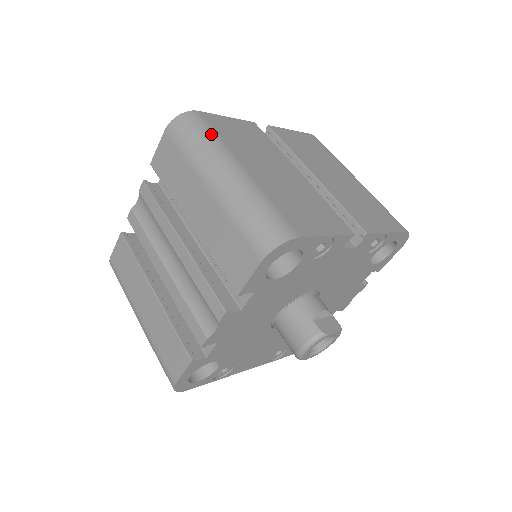
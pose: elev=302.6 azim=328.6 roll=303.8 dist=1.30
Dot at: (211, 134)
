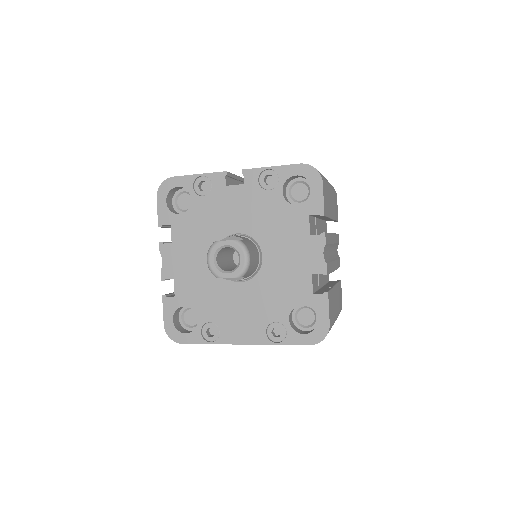
Dot at: occluded
